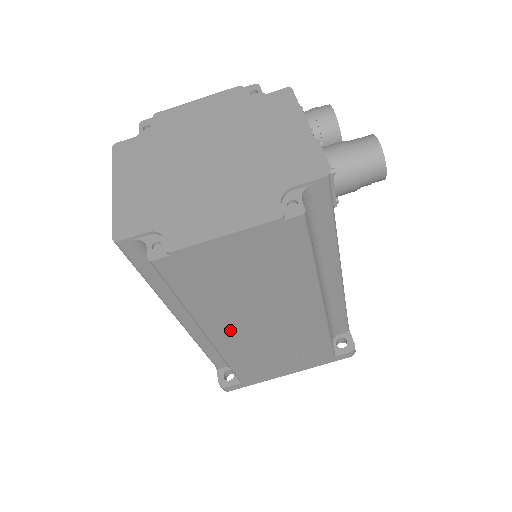
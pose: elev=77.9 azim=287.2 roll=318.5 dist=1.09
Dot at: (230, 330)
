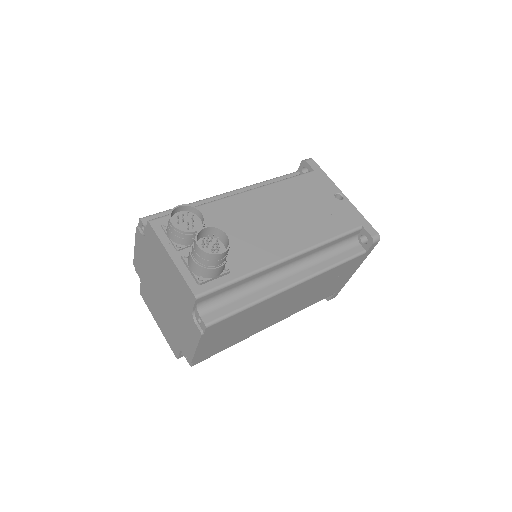
Dot at: (274, 319)
